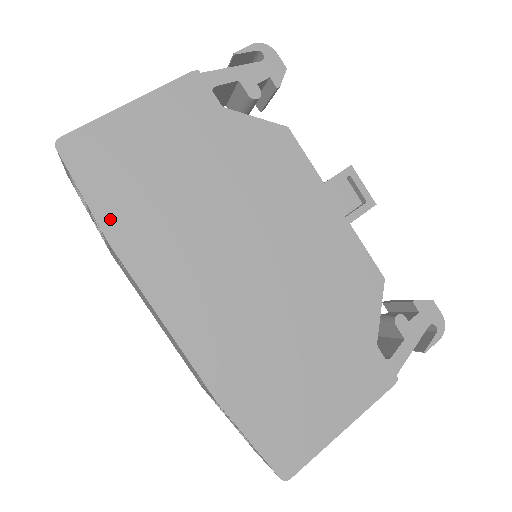
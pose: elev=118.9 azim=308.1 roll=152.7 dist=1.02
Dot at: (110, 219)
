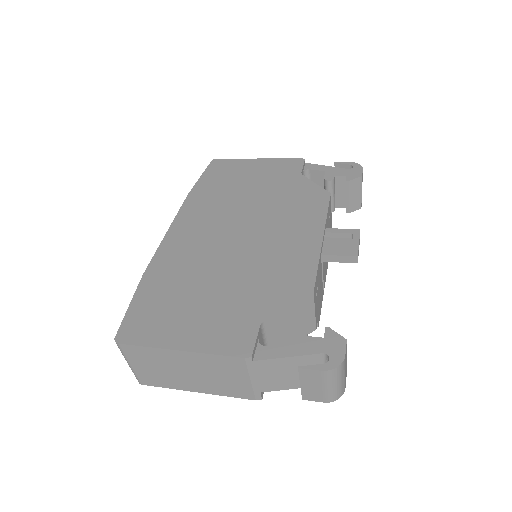
Dot at: (200, 187)
